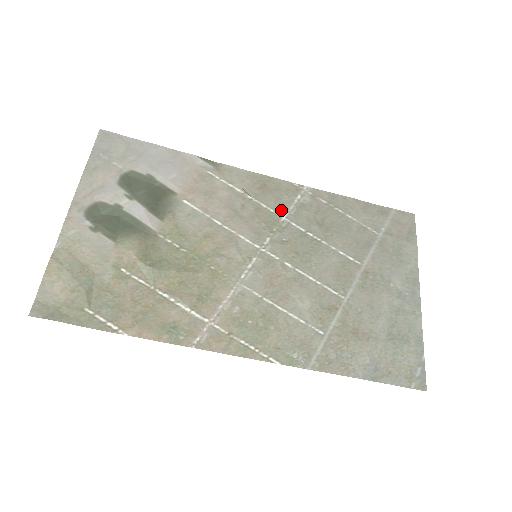
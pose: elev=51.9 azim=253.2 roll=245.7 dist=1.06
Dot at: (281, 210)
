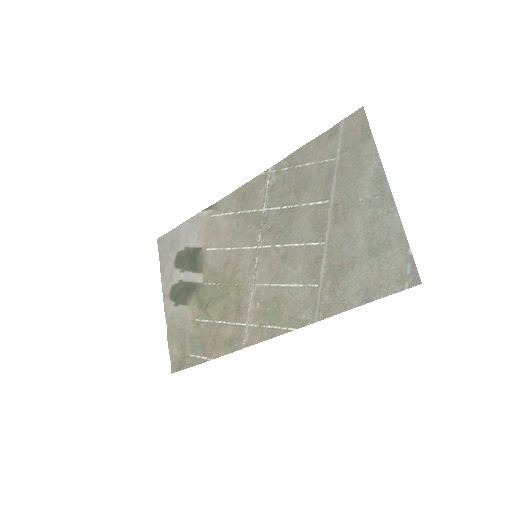
Dot at: (260, 205)
